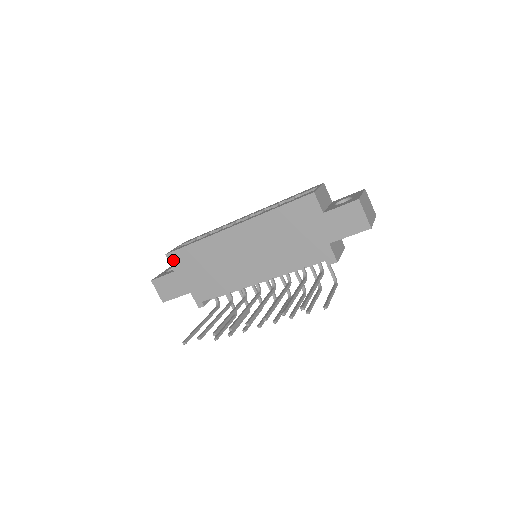
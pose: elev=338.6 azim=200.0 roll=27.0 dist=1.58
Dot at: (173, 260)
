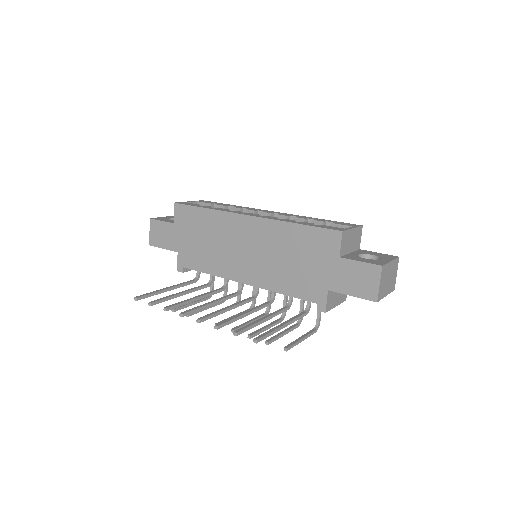
Dot at: (178, 212)
